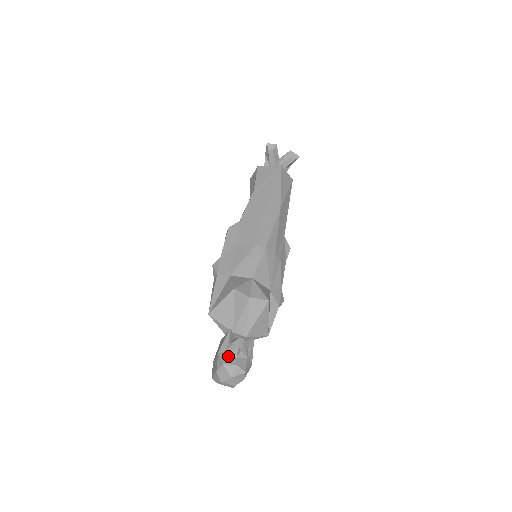
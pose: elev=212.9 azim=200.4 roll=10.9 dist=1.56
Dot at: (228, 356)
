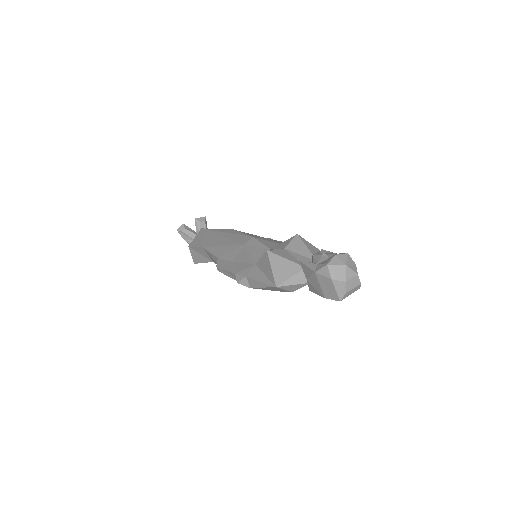
Dot at: (323, 263)
